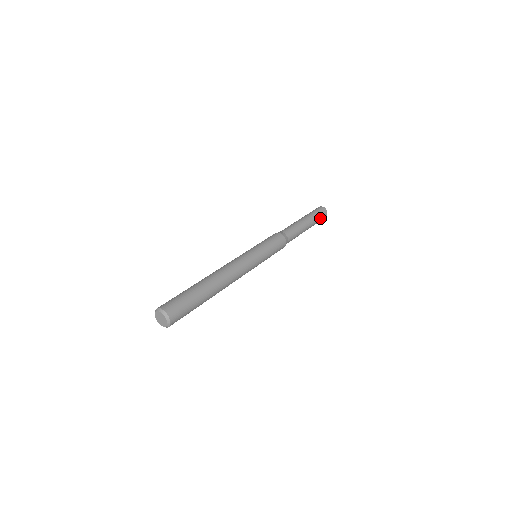
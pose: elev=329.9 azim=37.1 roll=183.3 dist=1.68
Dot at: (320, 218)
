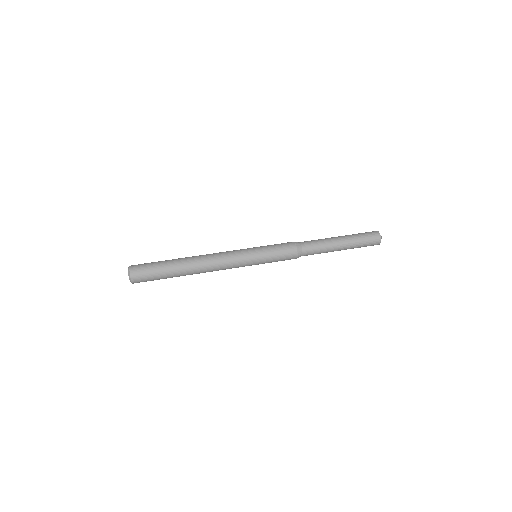
Dot at: (366, 241)
